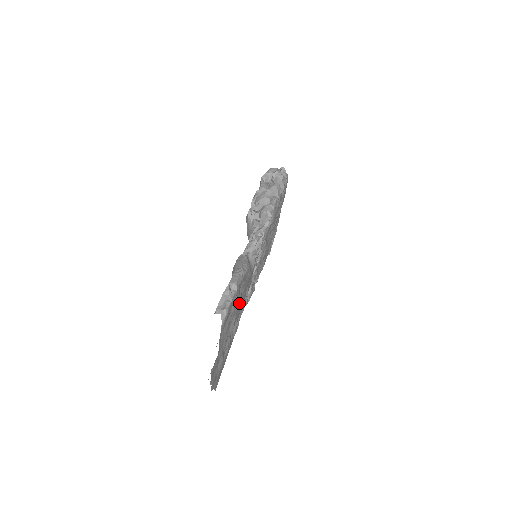
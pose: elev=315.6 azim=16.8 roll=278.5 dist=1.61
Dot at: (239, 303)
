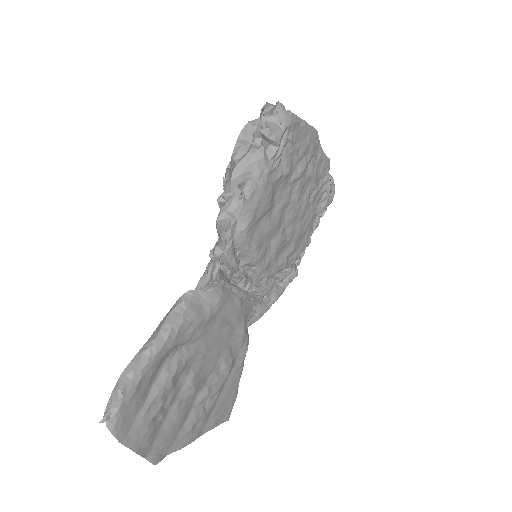
Dot at: (198, 355)
